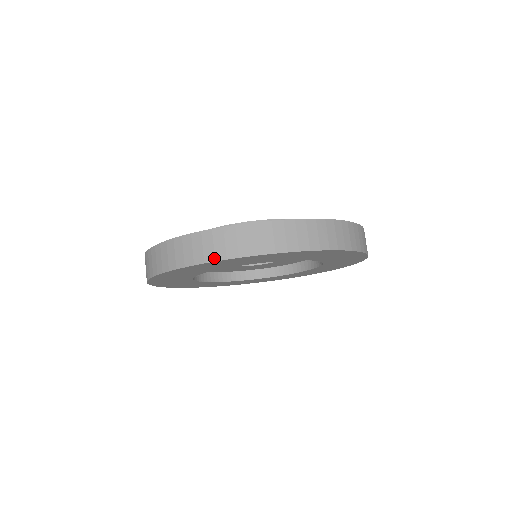
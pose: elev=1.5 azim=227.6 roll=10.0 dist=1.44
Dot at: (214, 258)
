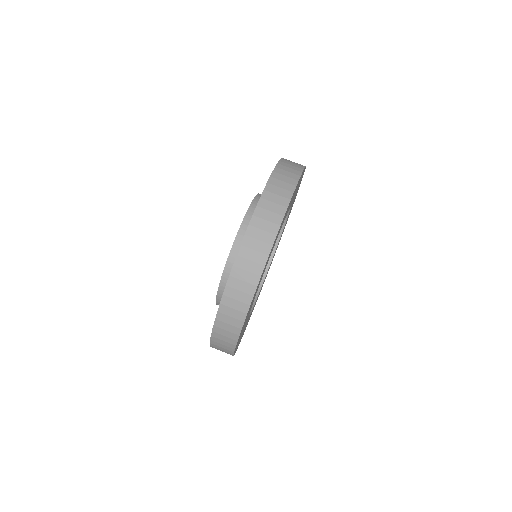
Dot at: (281, 216)
